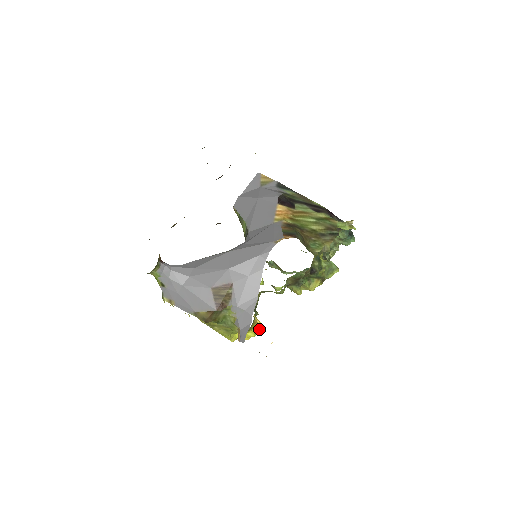
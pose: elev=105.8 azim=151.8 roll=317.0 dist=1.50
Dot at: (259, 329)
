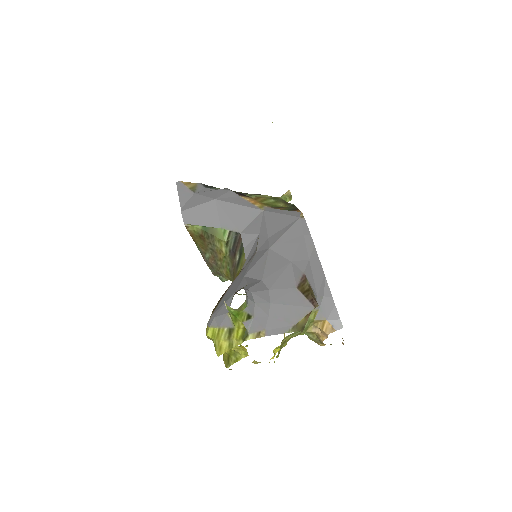
Dot at: occluded
